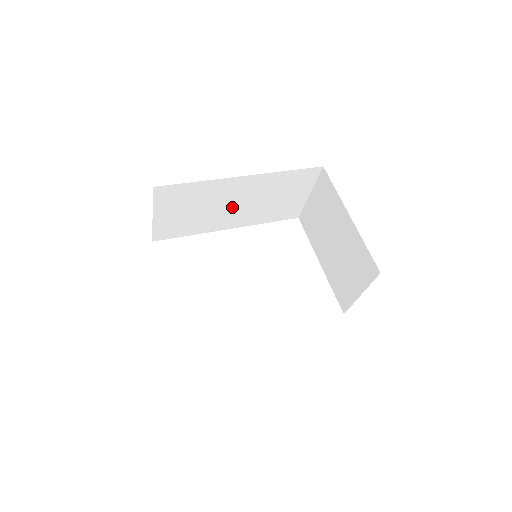
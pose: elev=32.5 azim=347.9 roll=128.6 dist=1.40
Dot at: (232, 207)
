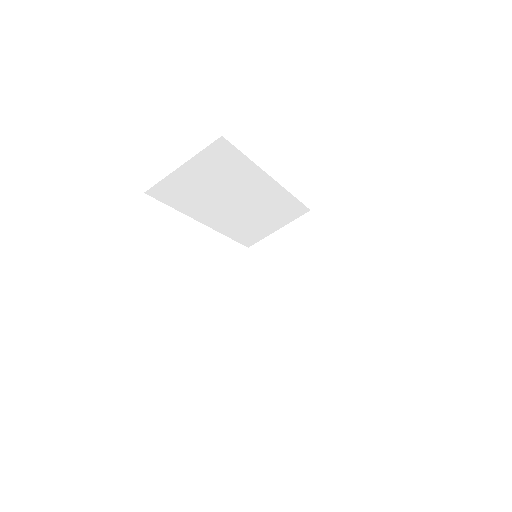
Dot at: (232, 203)
